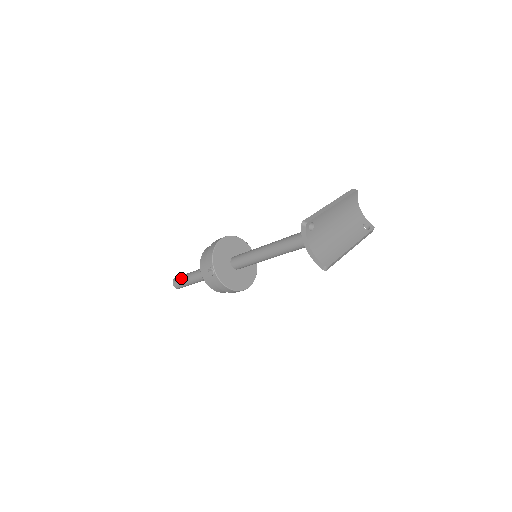
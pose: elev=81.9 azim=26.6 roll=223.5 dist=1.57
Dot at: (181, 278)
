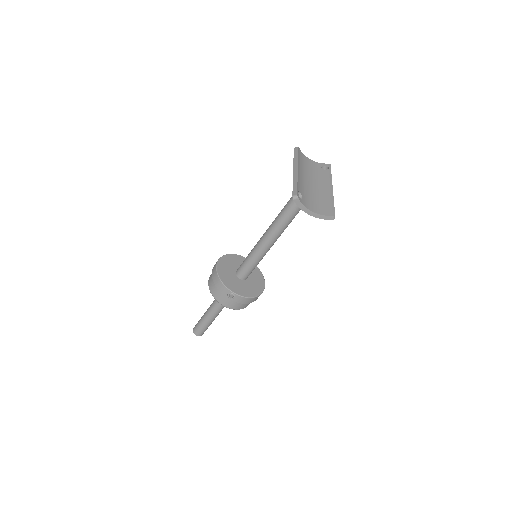
Dot at: (200, 324)
